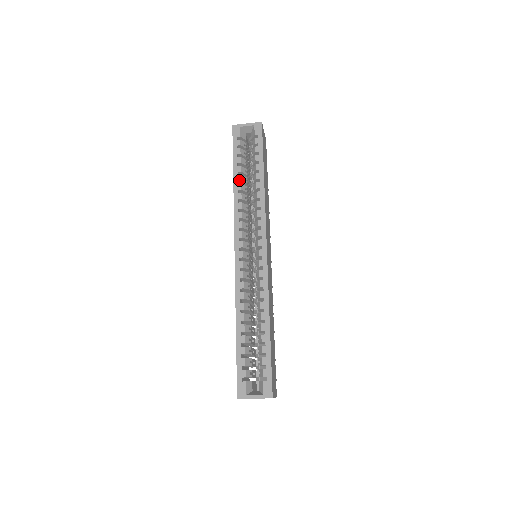
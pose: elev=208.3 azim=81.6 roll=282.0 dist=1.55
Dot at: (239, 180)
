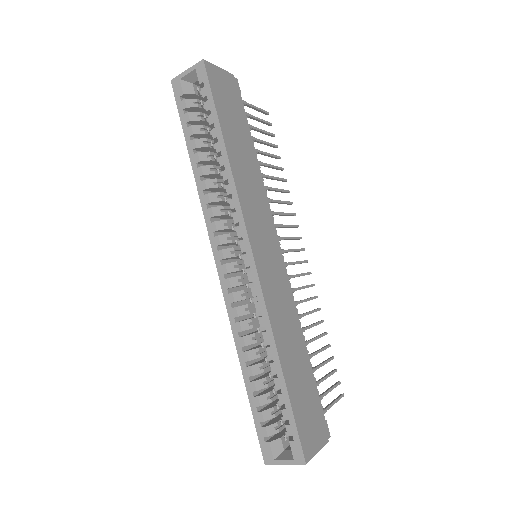
Dot at: (197, 161)
